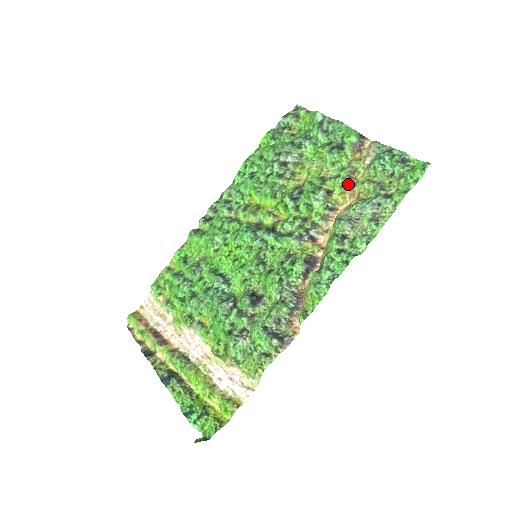
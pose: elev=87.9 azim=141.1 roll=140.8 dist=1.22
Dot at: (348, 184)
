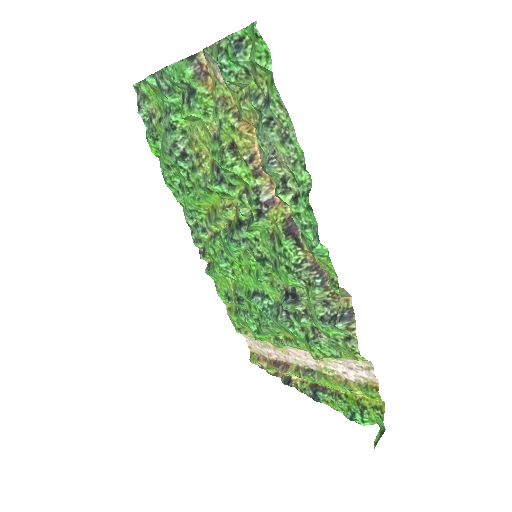
Dot at: (234, 121)
